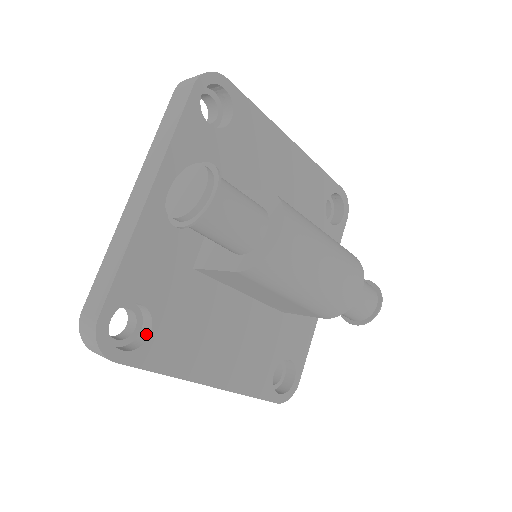
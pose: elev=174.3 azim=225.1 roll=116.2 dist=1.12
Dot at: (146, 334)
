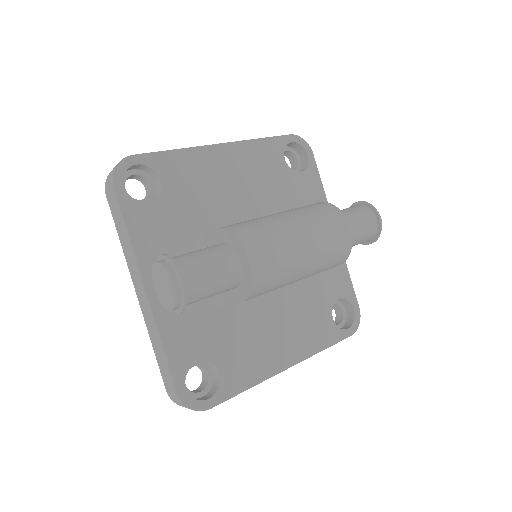
Dot at: (217, 374)
